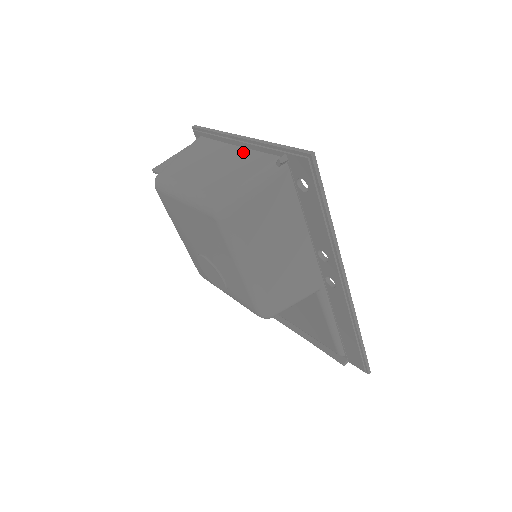
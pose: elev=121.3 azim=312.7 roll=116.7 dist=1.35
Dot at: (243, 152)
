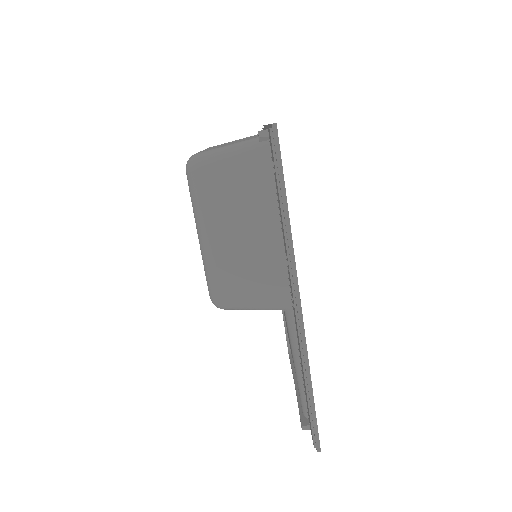
Dot at: occluded
